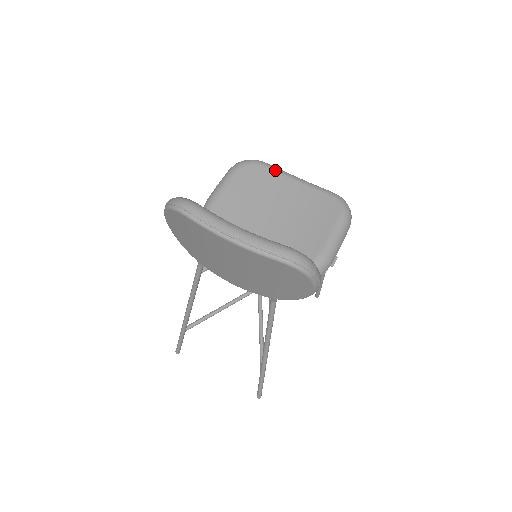
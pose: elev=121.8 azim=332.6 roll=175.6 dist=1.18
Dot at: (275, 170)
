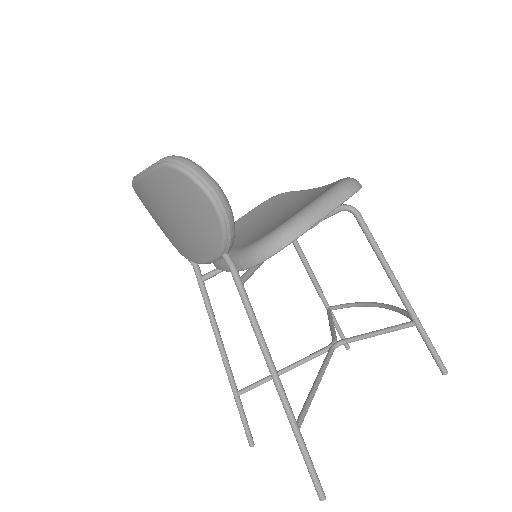
Dot at: (299, 191)
